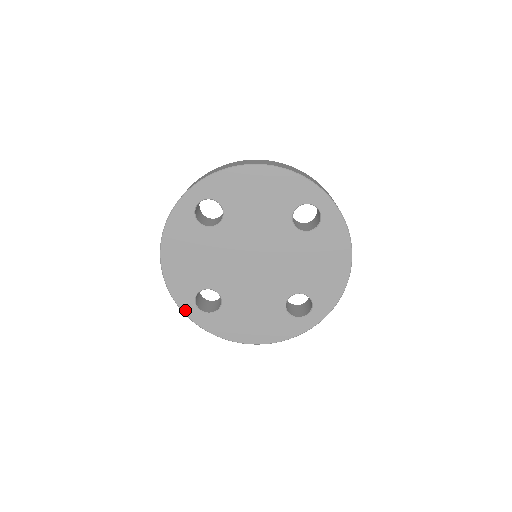
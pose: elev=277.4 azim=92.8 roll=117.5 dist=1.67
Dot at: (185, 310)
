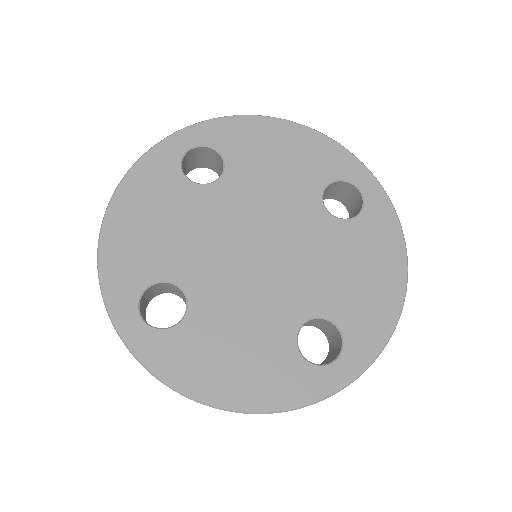
Dot at: (115, 314)
